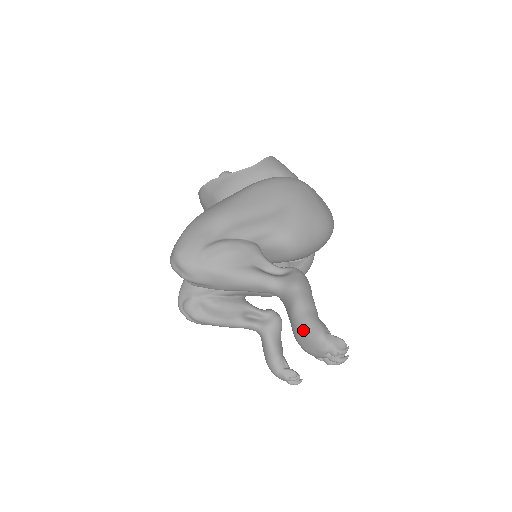
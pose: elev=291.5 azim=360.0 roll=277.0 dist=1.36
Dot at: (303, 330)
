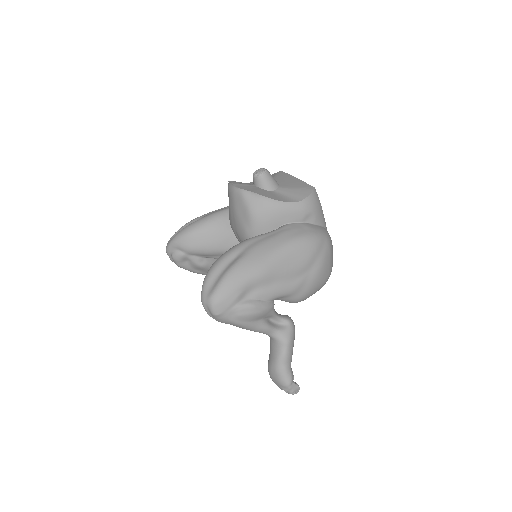
Dot at: (278, 375)
